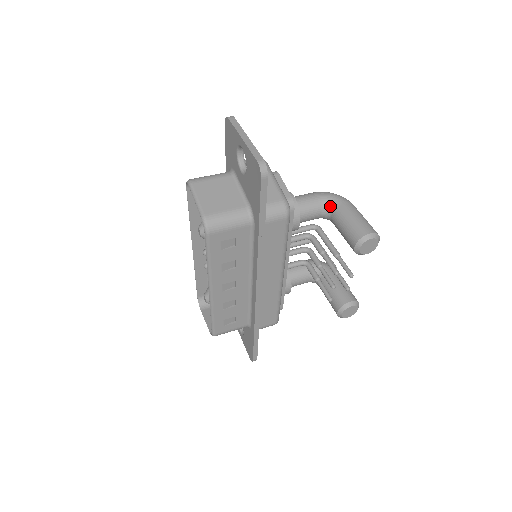
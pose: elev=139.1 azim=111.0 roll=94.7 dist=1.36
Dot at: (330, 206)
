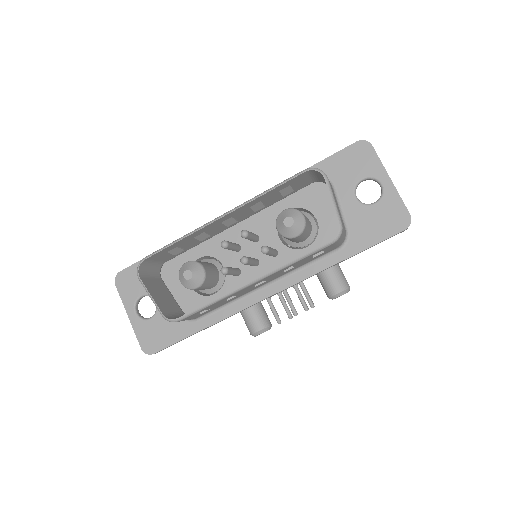
Dot at: occluded
